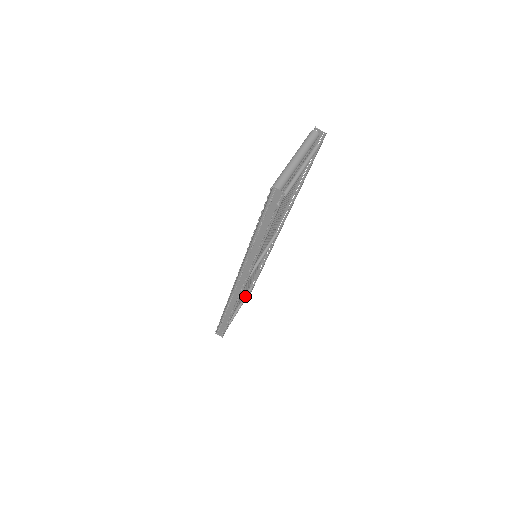
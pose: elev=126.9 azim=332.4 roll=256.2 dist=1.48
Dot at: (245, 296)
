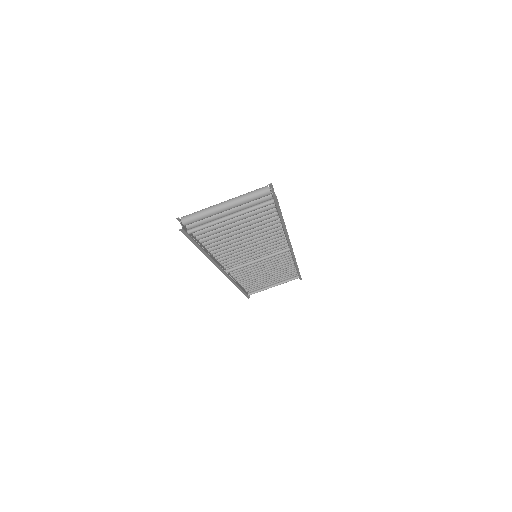
Dot at: (287, 280)
